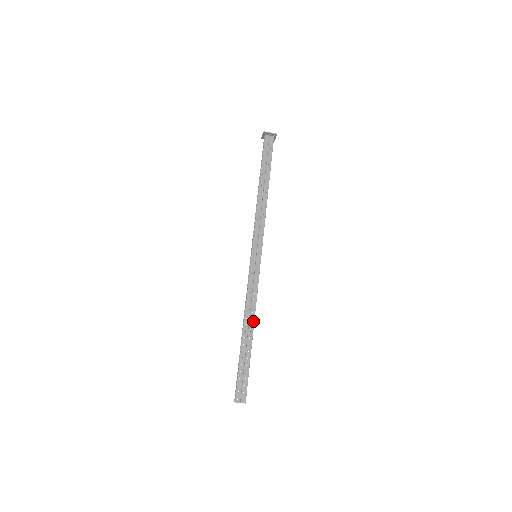
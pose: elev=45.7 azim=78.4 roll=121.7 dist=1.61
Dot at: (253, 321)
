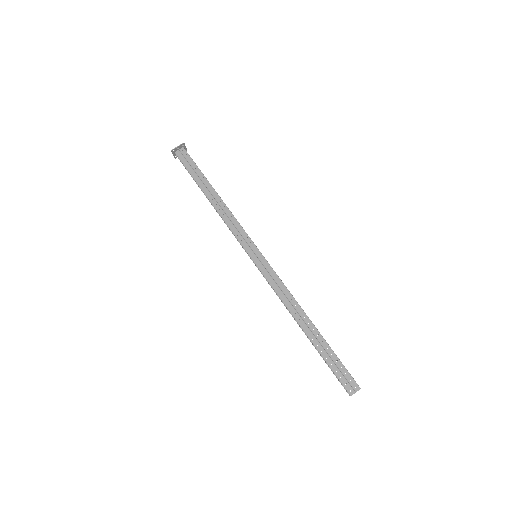
Dot at: (303, 312)
